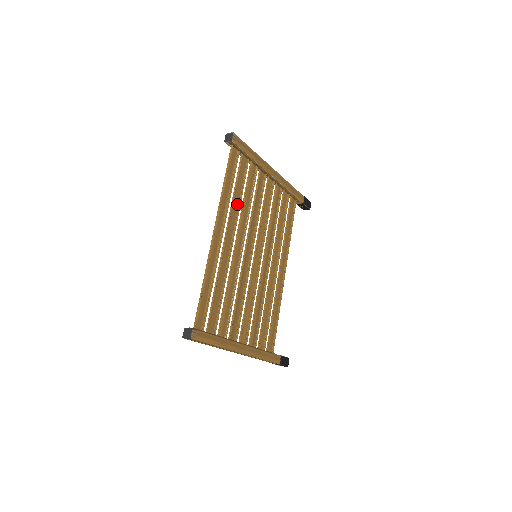
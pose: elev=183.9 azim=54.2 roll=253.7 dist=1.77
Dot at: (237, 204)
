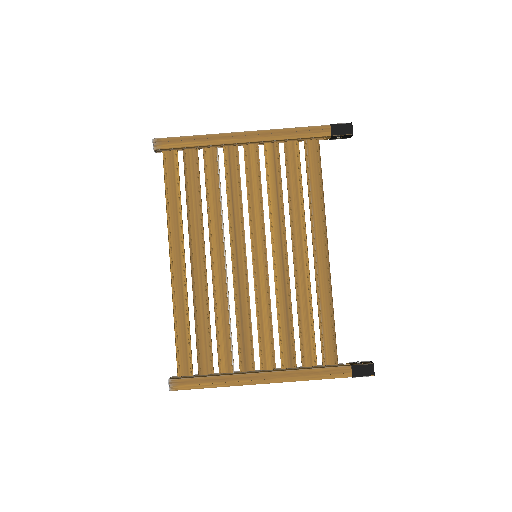
Dot at: (198, 212)
